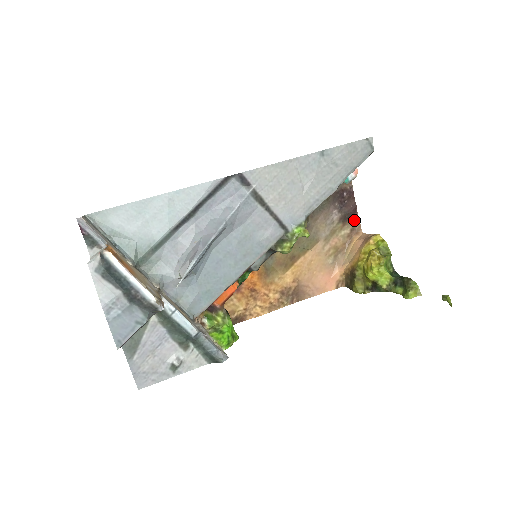
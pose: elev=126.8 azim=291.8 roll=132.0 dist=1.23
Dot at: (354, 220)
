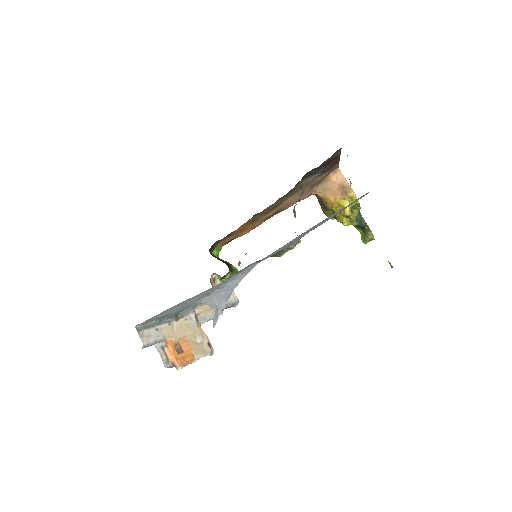
Dot at: (334, 166)
